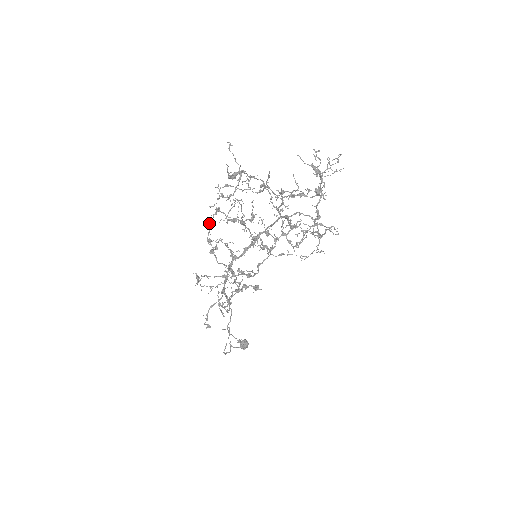
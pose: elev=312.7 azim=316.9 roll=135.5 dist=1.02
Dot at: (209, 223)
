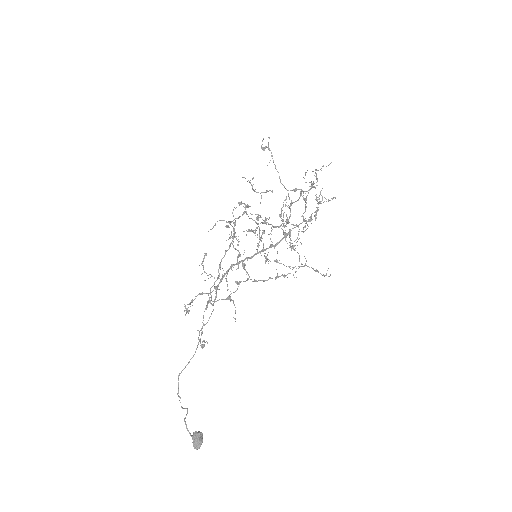
Dot at: (235, 218)
